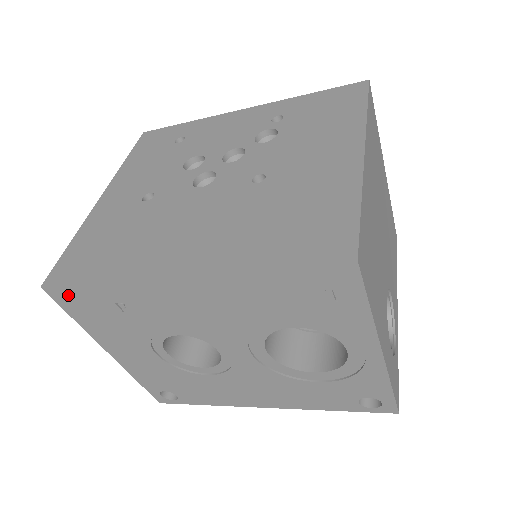
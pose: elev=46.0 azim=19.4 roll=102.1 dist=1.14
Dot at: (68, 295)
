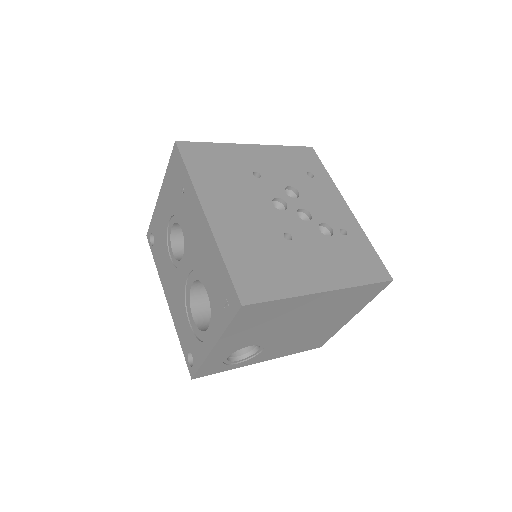
Dot at: (177, 158)
